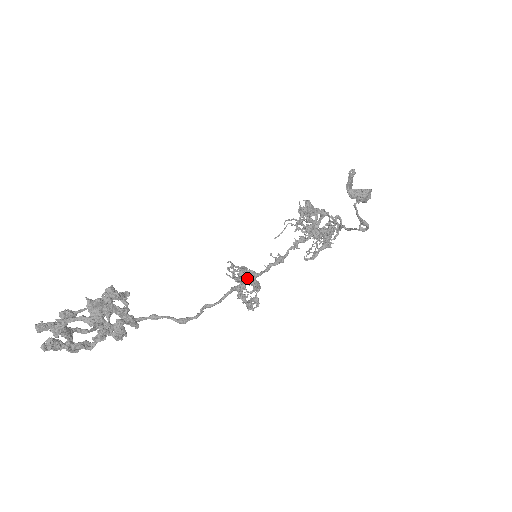
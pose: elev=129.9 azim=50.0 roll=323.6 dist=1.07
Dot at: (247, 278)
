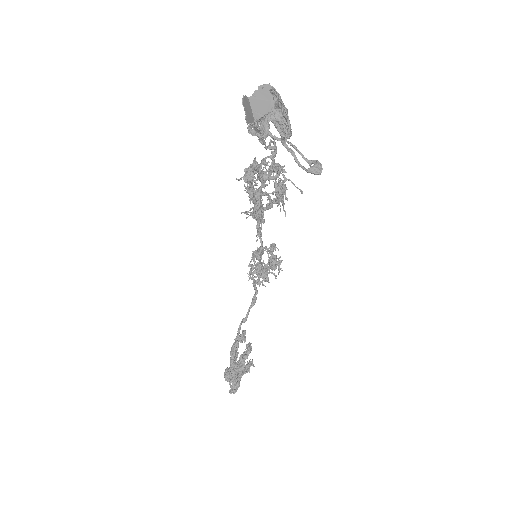
Dot at: (259, 258)
